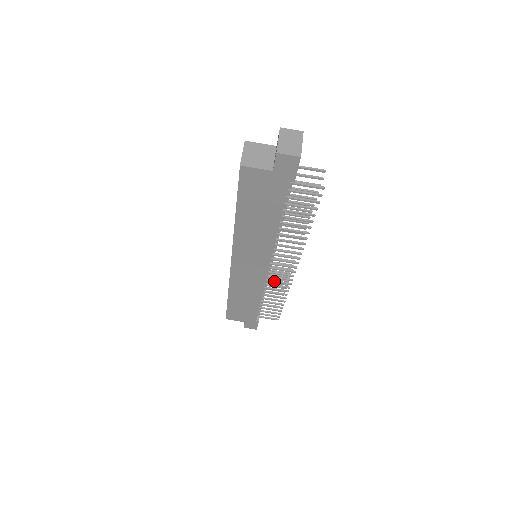
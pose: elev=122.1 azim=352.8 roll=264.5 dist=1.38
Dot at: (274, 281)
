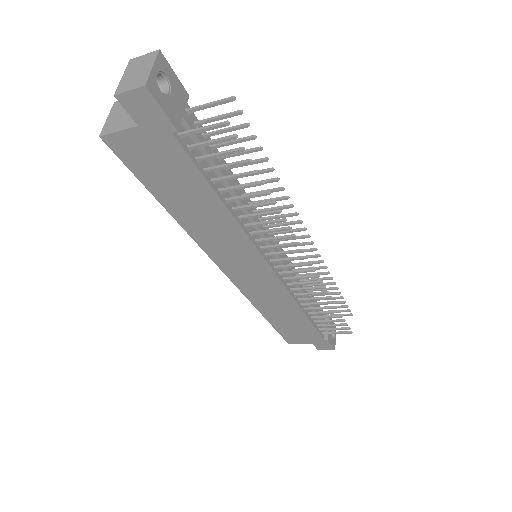
Dot at: (298, 283)
